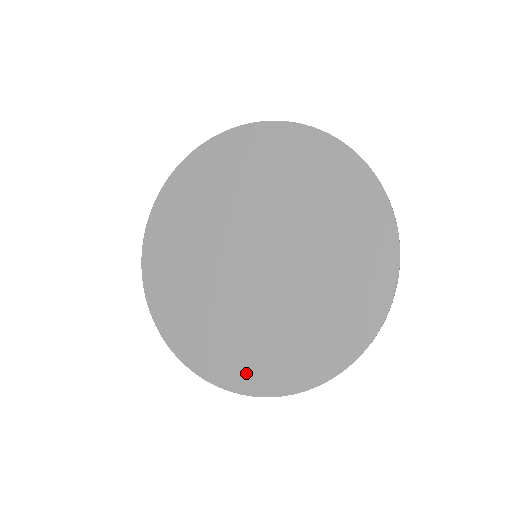
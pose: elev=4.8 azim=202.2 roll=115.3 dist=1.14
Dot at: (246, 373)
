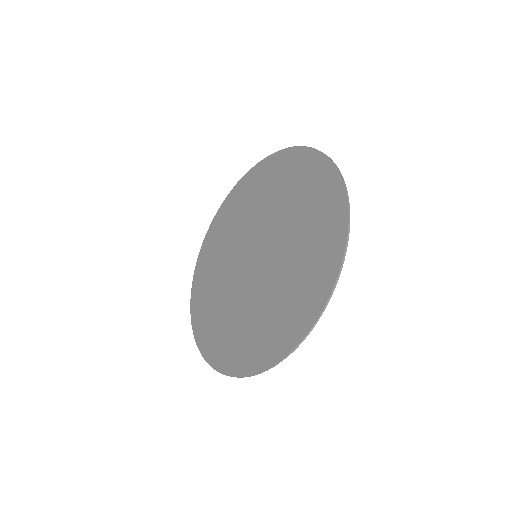
Dot at: (283, 335)
